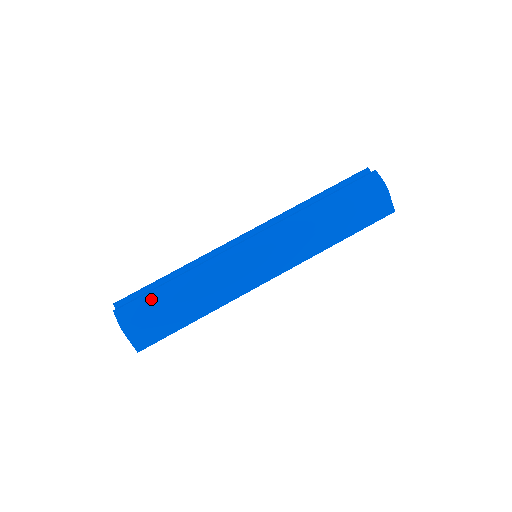
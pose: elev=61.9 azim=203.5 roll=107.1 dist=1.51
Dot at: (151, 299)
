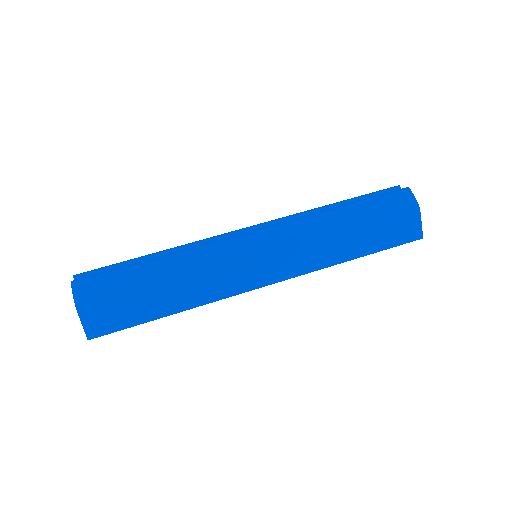
Dot at: (121, 276)
